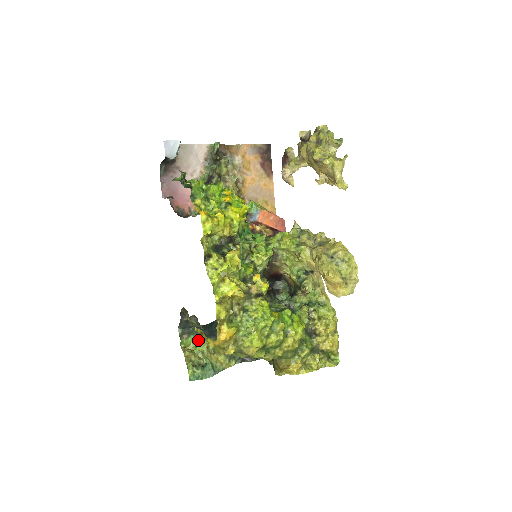
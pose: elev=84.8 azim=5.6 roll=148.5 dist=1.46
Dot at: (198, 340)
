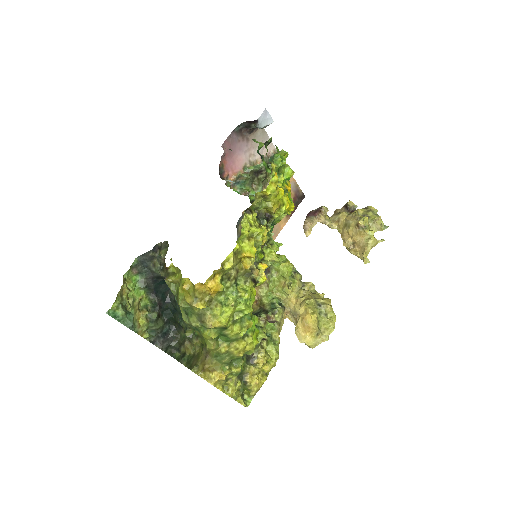
Dot at: (140, 285)
